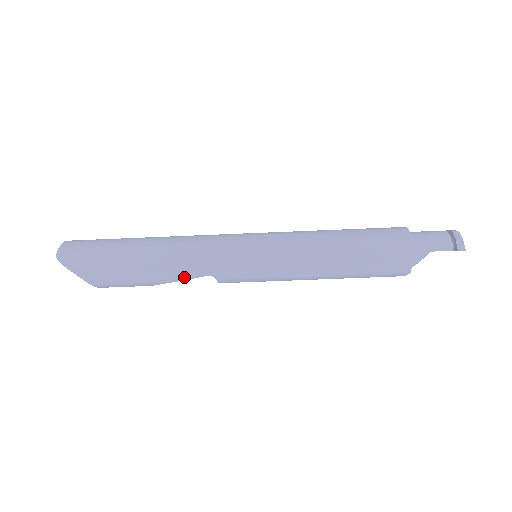
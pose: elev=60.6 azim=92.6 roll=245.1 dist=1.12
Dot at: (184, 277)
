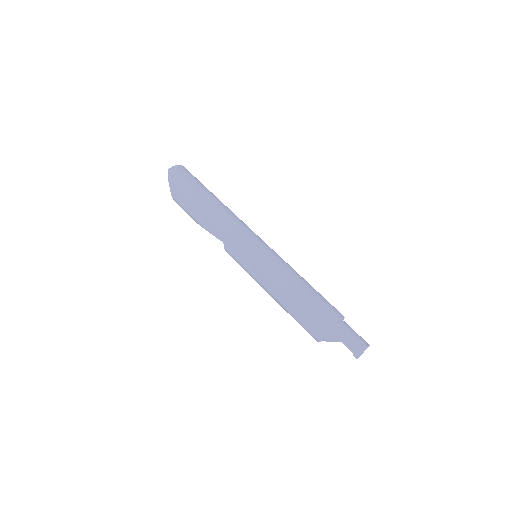
Dot at: (212, 232)
